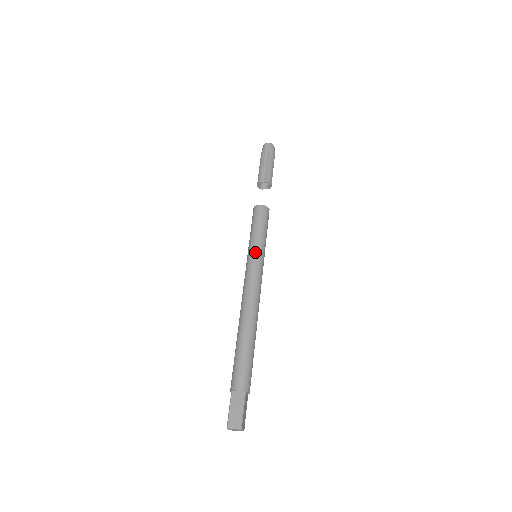
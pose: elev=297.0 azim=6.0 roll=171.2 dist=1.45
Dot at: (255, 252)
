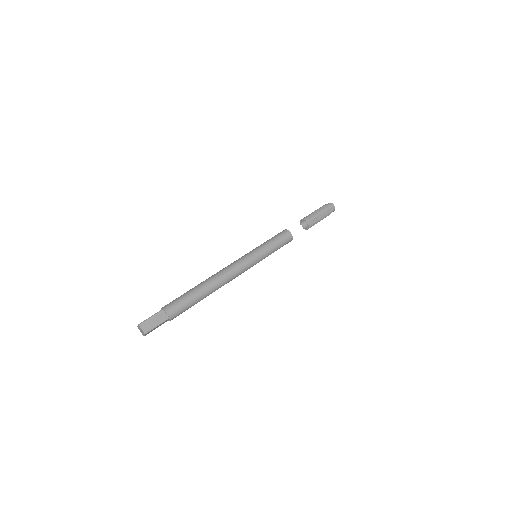
Dot at: (259, 254)
